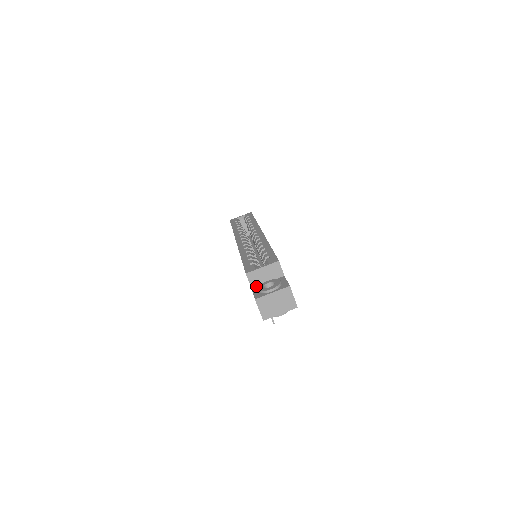
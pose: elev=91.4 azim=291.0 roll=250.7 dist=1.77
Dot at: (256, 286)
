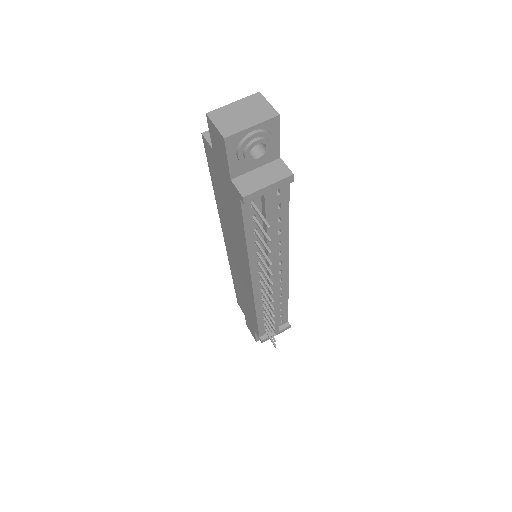
Dot at: occluded
